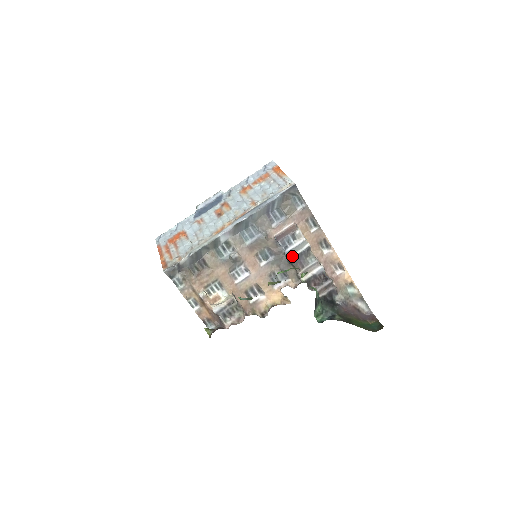
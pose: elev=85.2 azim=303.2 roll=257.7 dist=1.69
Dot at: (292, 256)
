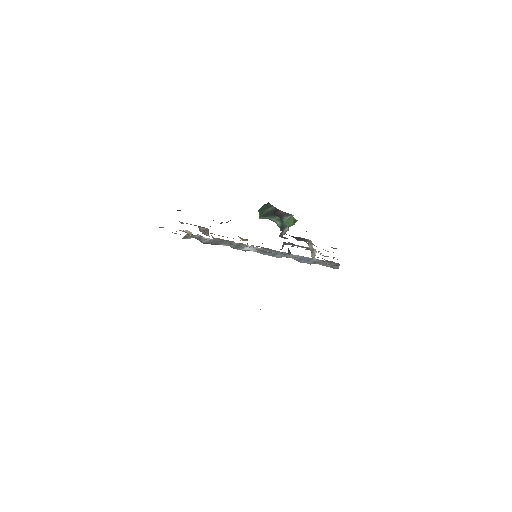
Dot at: occluded
